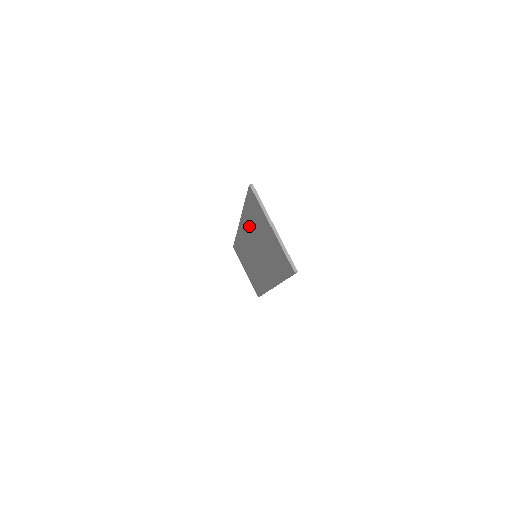
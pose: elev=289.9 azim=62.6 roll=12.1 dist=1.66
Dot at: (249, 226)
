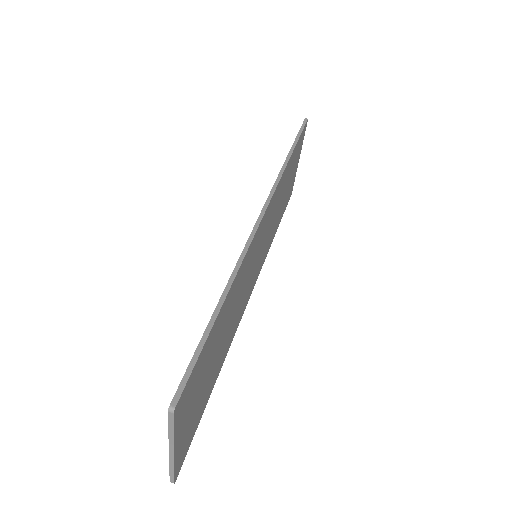
Dot at: occluded
